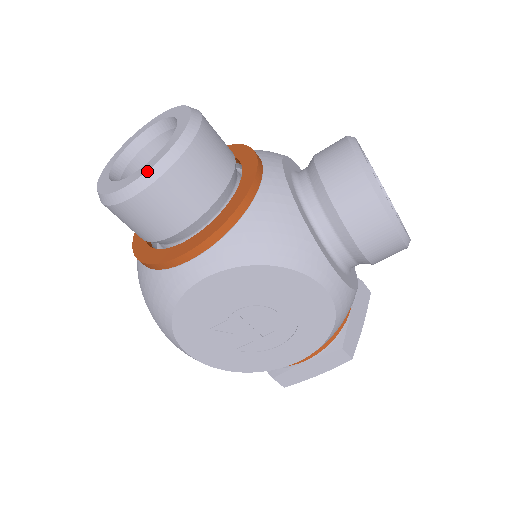
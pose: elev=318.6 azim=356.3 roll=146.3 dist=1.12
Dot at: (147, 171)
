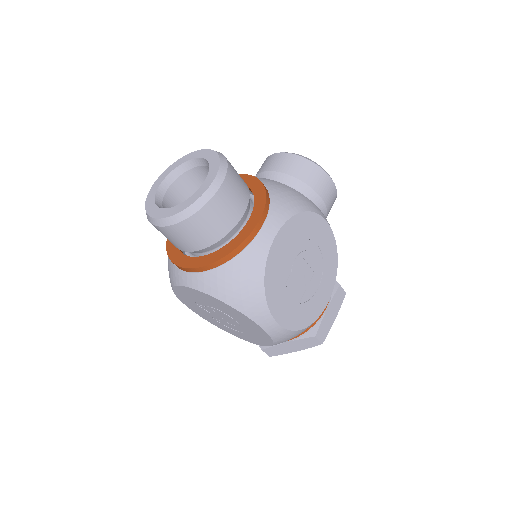
Dot at: (217, 173)
